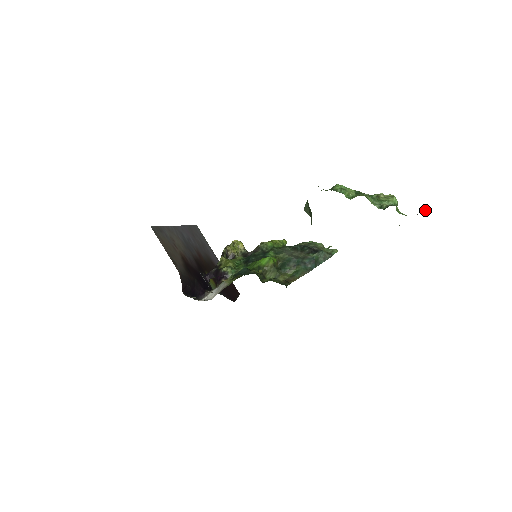
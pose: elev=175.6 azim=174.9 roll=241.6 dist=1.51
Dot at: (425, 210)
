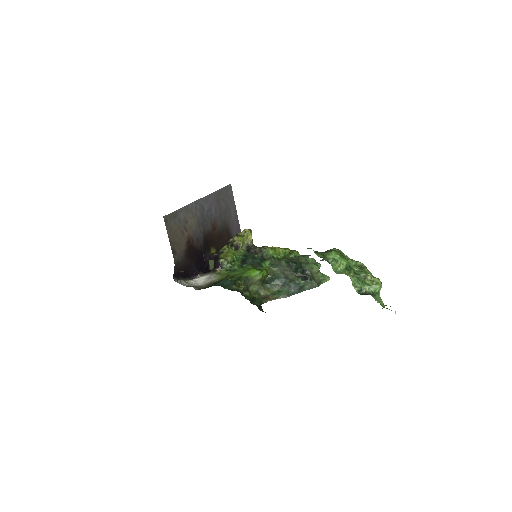
Dot at: occluded
